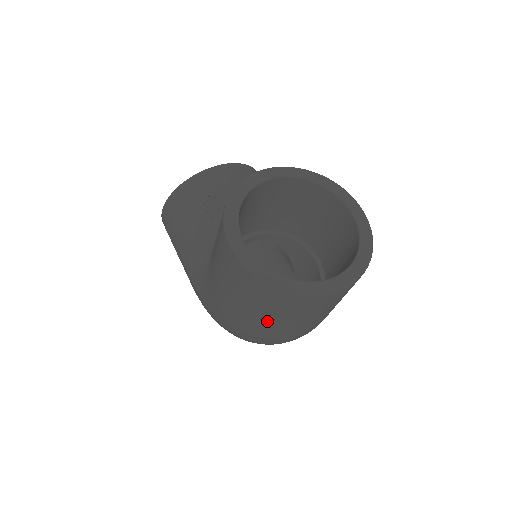
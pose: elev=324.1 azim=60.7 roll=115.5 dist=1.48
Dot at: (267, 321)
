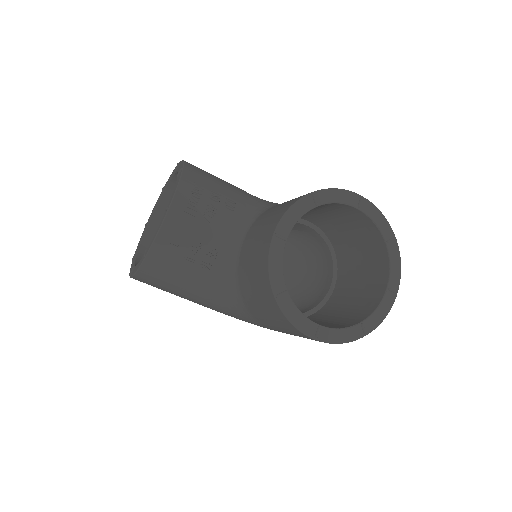
Dot at: occluded
